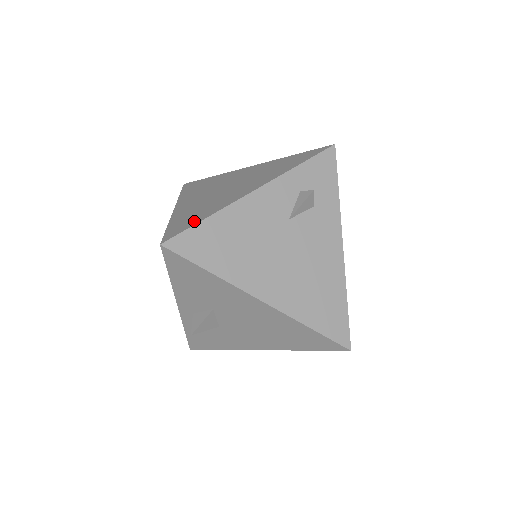
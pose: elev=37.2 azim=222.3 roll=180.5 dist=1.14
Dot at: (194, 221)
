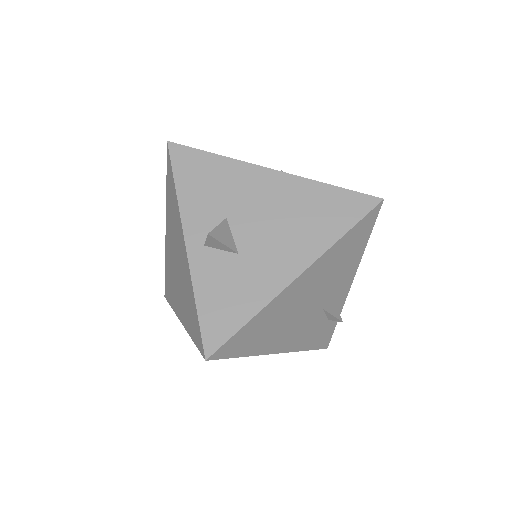
Dot at: occluded
